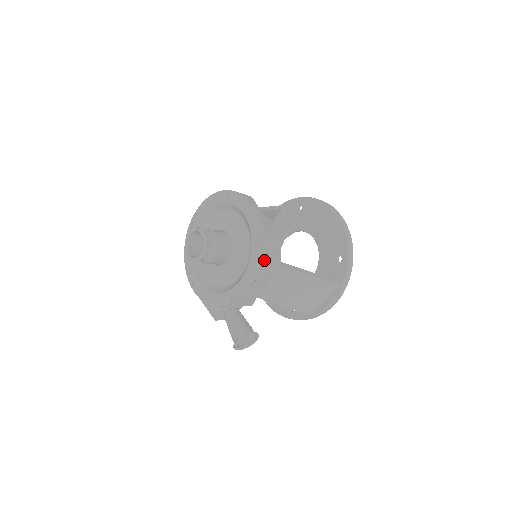
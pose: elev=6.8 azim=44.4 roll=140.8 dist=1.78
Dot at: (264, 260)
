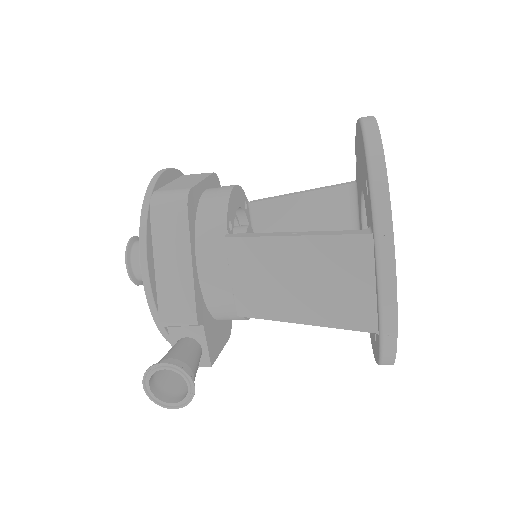
Dot at: (168, 234)
